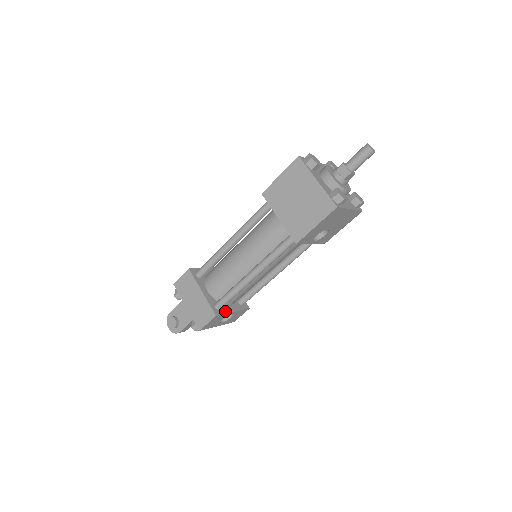
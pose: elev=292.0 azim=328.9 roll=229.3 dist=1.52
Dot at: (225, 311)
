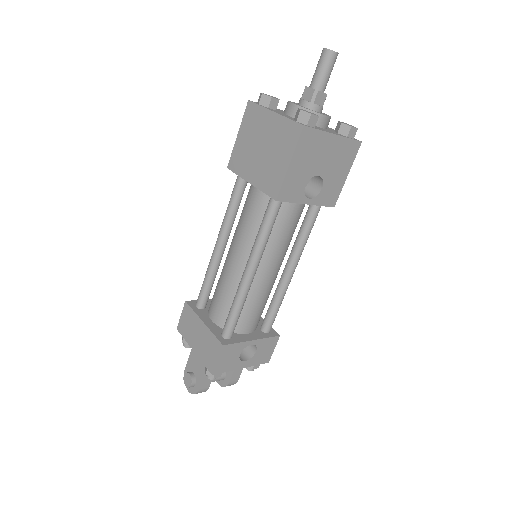
Dot at: (238, 340)
